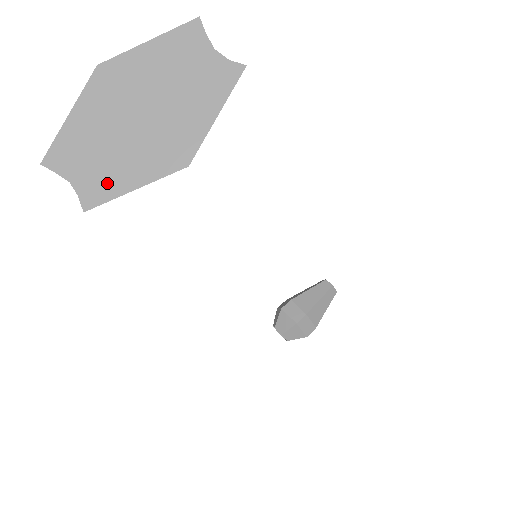
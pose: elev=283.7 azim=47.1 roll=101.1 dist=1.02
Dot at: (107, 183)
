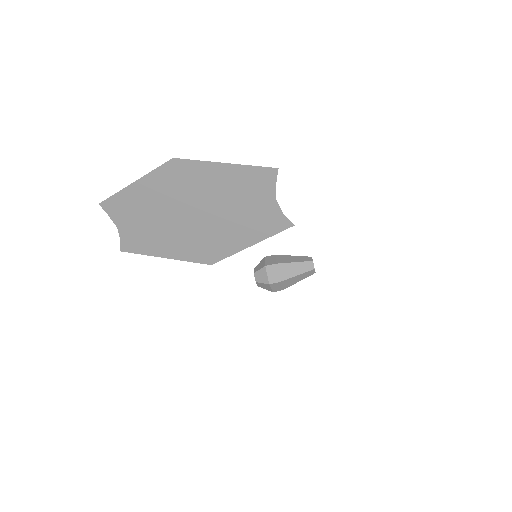
Dot at: (145, 243)
